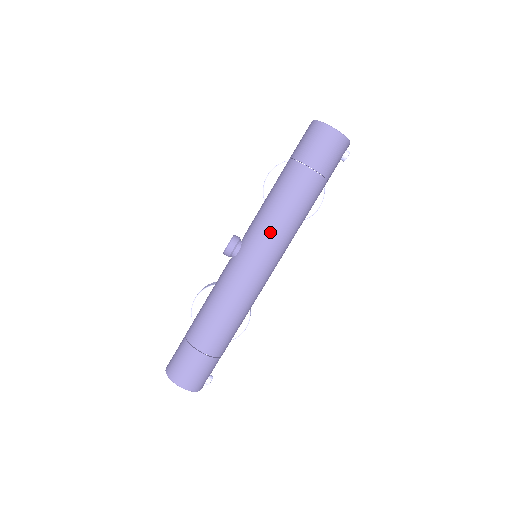
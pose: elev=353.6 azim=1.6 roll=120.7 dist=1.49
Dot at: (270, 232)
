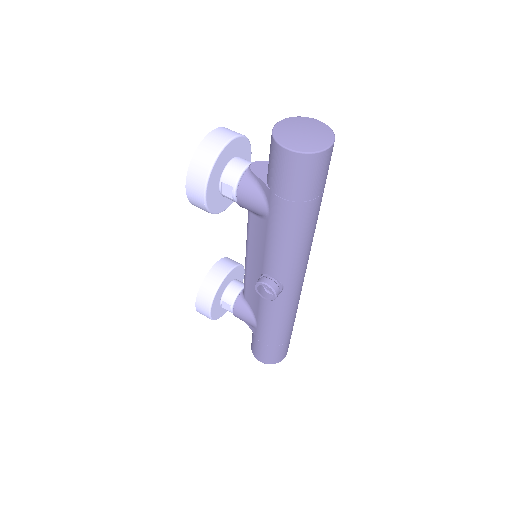
Dot at: (307, 258)
